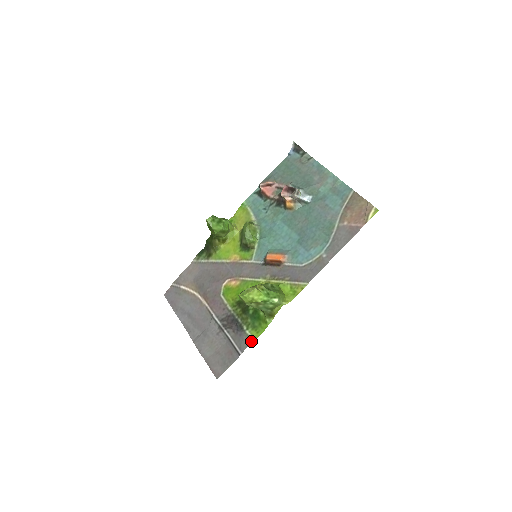
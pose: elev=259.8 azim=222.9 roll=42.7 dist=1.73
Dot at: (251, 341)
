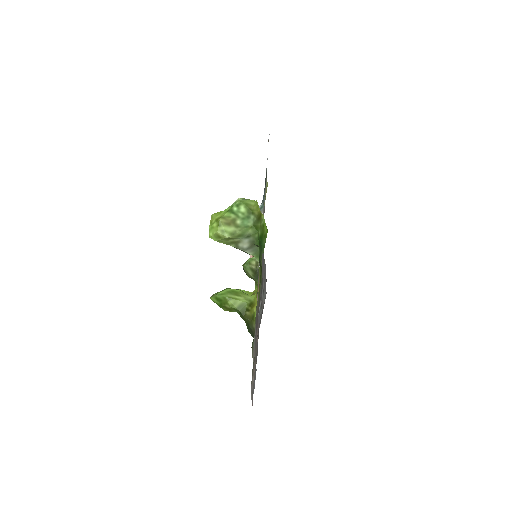
Dot at: occluded
